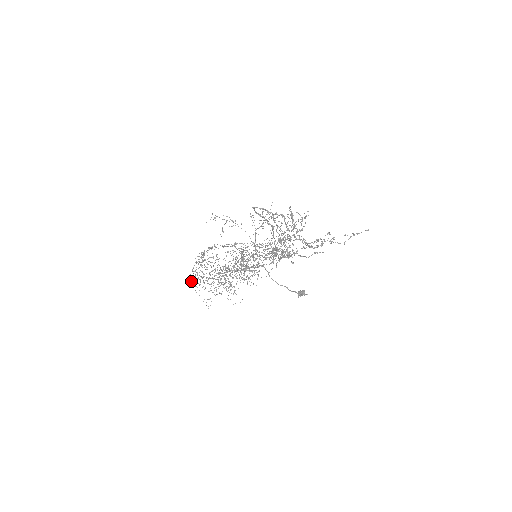
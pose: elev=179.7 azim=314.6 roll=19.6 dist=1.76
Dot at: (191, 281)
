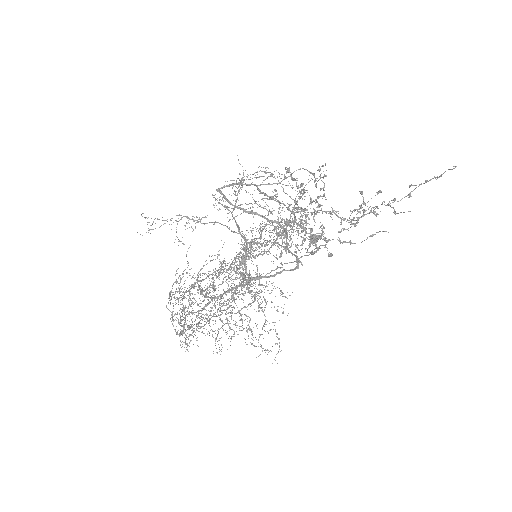
Dot at: occluded
